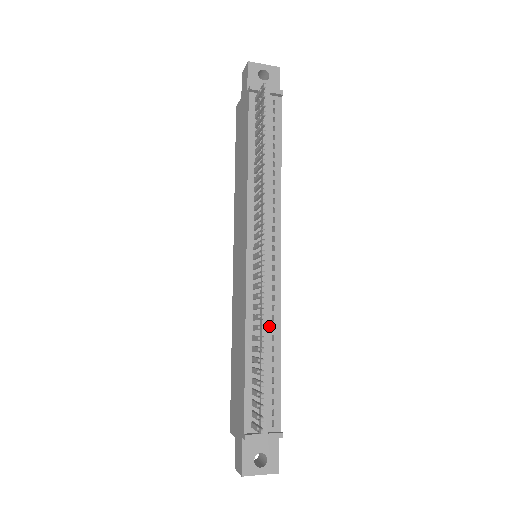
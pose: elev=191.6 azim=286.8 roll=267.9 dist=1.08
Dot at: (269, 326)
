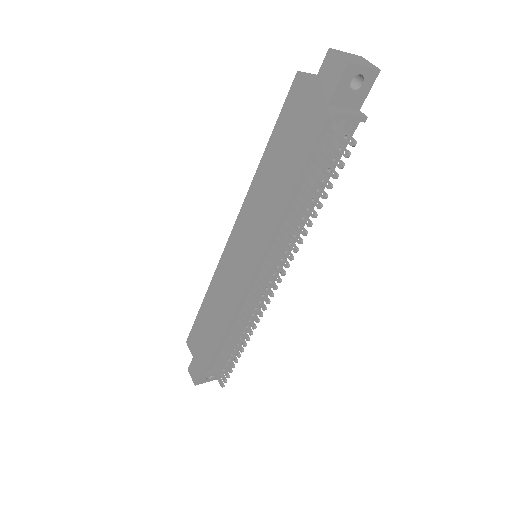
Dot at: occluded
